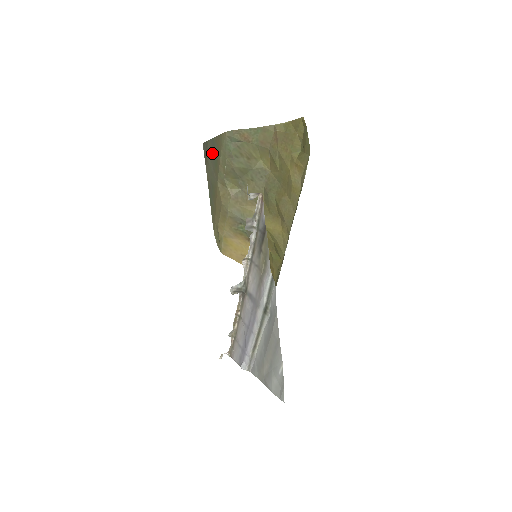
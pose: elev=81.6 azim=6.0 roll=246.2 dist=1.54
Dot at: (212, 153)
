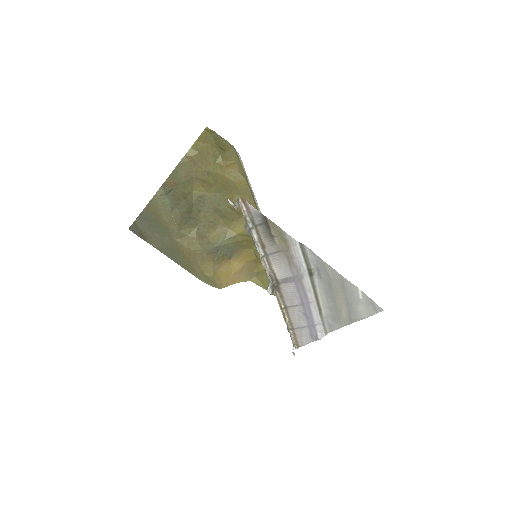
Dot at: (149, 225)
